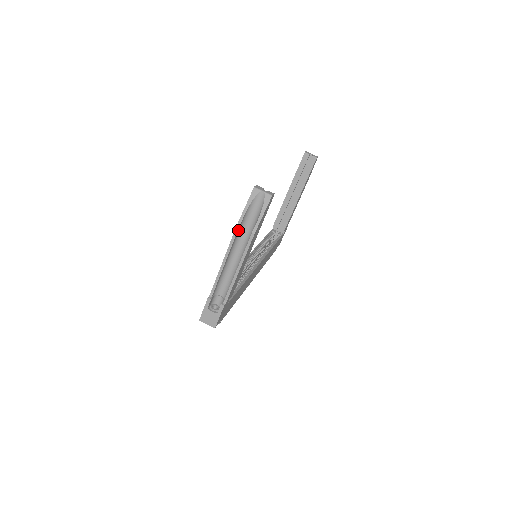
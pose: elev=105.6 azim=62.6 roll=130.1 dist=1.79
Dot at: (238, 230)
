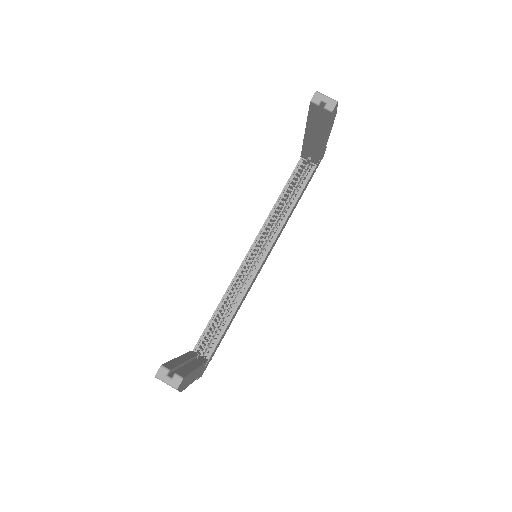
Dot at: occluded
